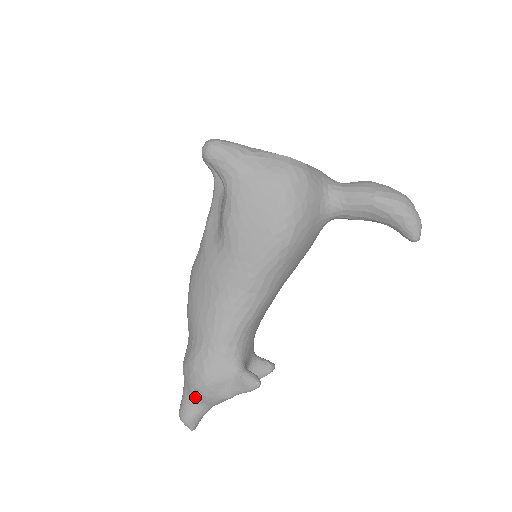
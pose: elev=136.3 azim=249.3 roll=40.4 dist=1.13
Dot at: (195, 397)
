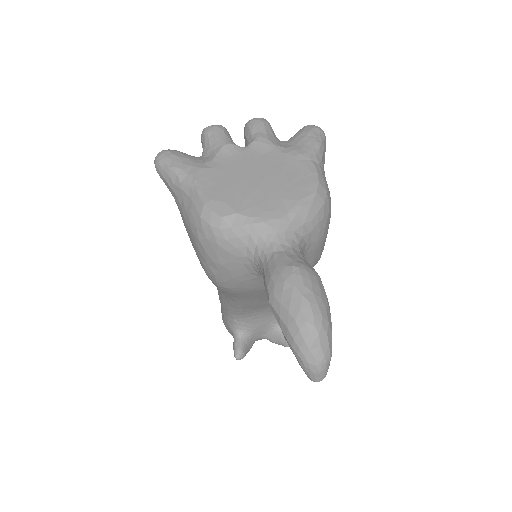
Dot at: occluded
